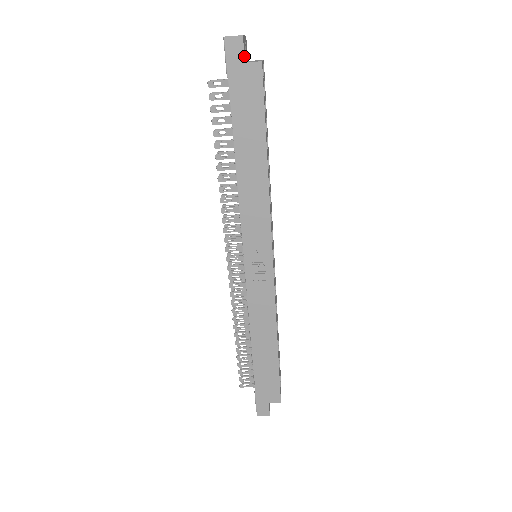
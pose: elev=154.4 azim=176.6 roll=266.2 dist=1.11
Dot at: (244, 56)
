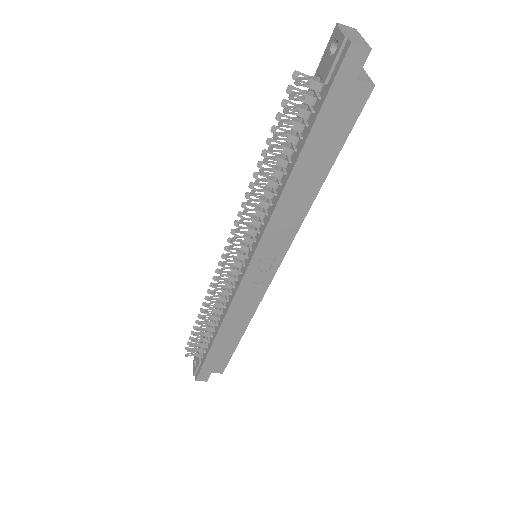
Dot at: (359, 72)
